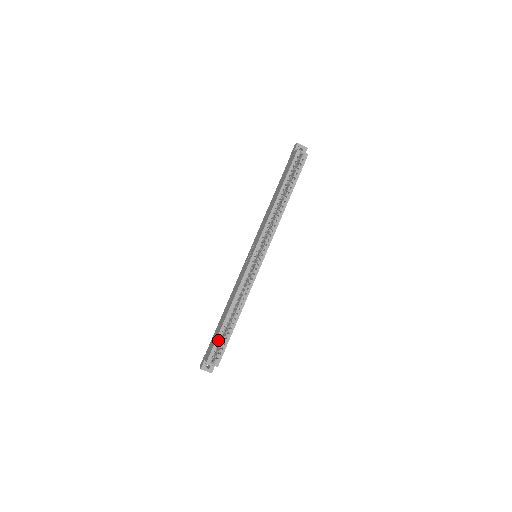
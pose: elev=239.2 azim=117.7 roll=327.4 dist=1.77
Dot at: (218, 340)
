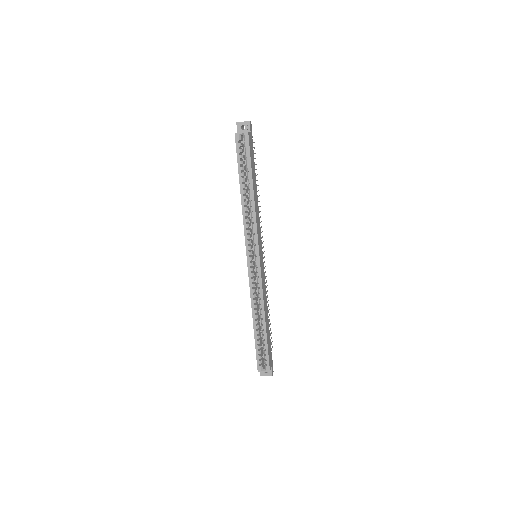
Dot at: (261, 347)
